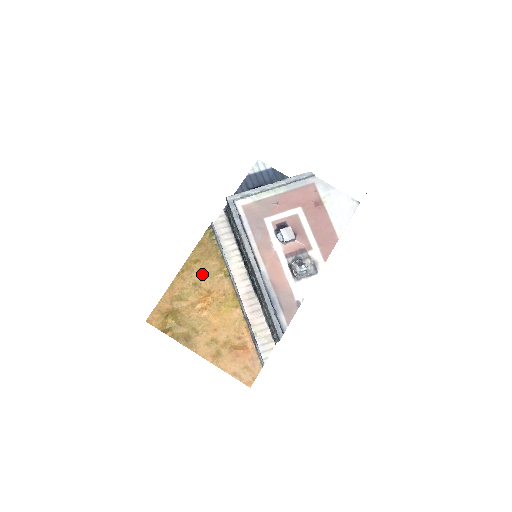
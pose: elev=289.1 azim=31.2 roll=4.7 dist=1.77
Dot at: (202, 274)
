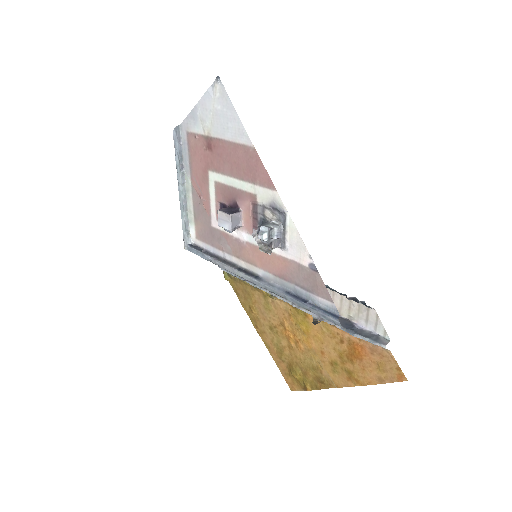
Dot at: (263, 315)
